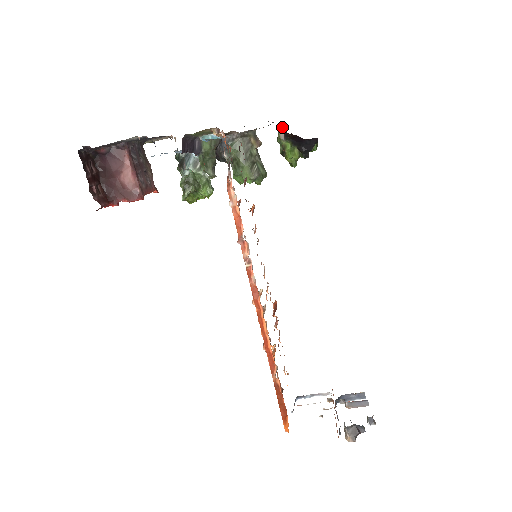
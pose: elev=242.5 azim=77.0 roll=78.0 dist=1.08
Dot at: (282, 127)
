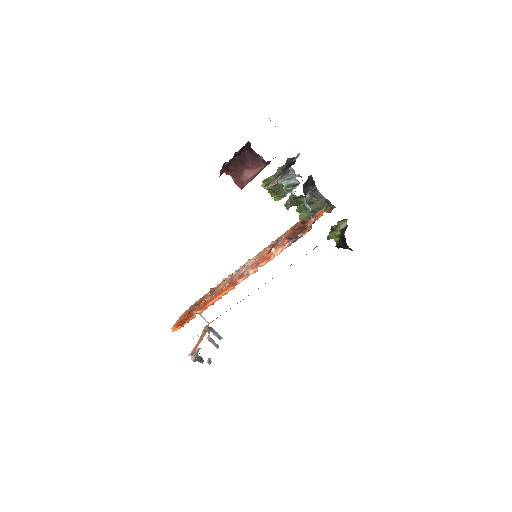
Dot at: (347, 226)
